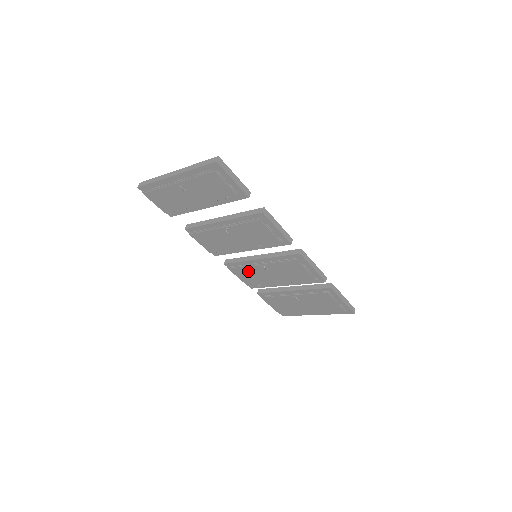
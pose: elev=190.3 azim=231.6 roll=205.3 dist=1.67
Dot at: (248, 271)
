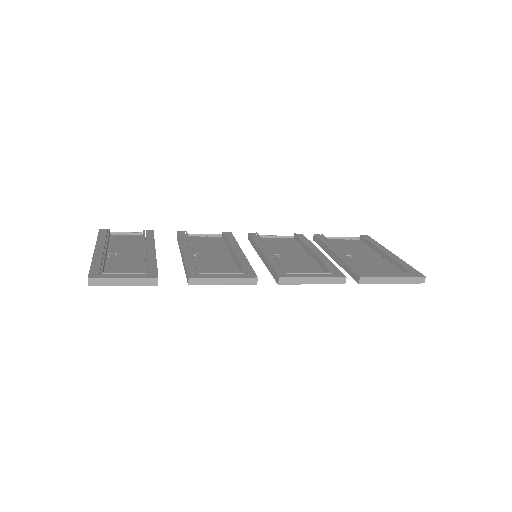
Dot at: occluded
